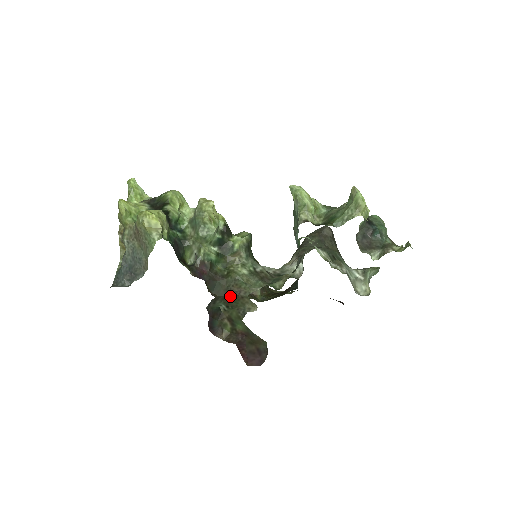
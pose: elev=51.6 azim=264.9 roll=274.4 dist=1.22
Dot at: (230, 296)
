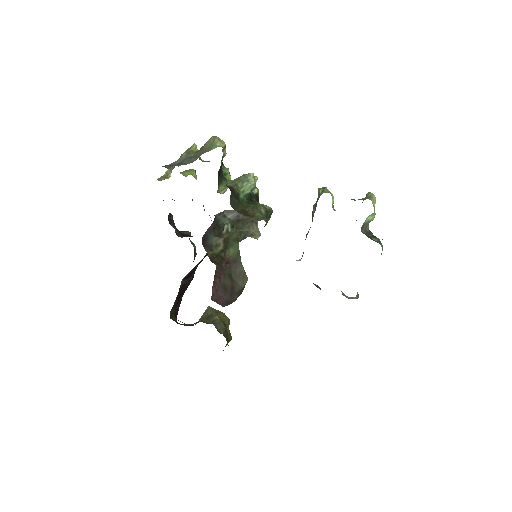
Dot at: (242, 216)
